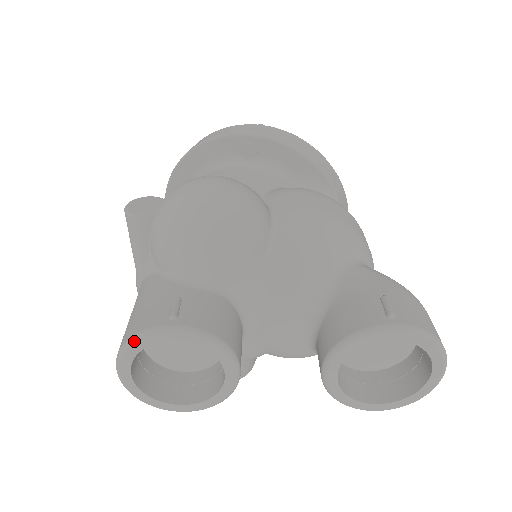
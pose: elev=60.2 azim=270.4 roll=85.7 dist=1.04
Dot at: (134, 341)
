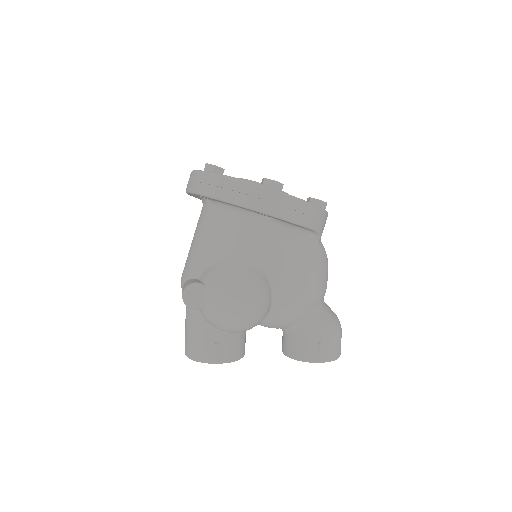
Dot at: occluded
